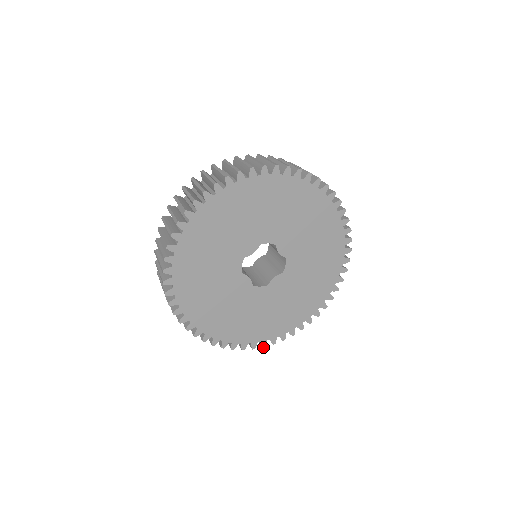
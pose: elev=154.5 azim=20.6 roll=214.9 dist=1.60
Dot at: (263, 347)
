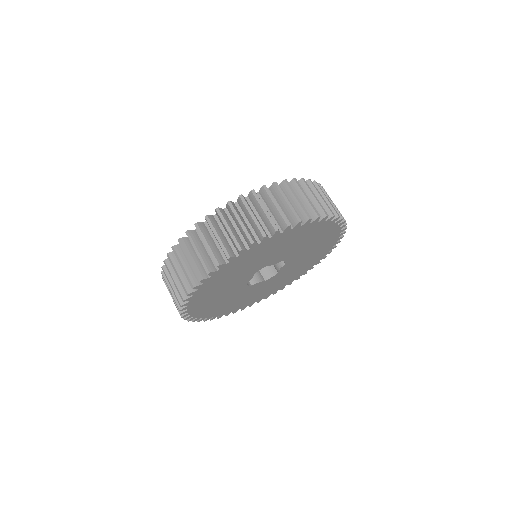
Dot at: occluded
